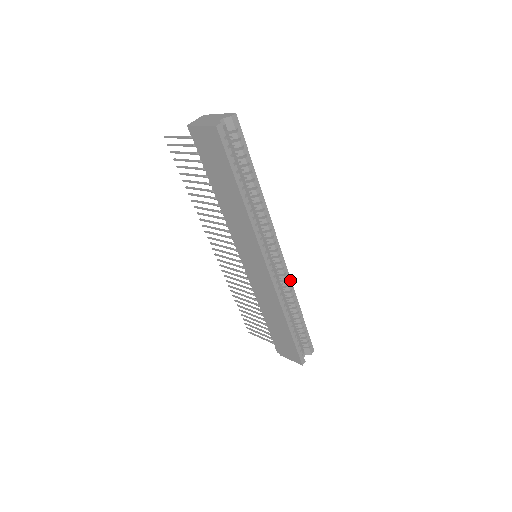
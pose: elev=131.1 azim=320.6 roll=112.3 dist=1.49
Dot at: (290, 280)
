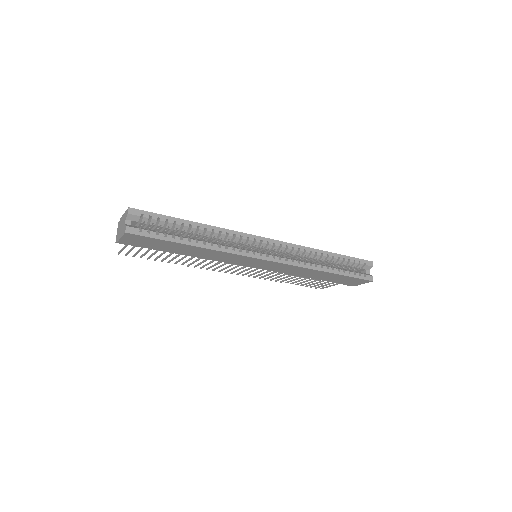
Dot at: (295, 245)
